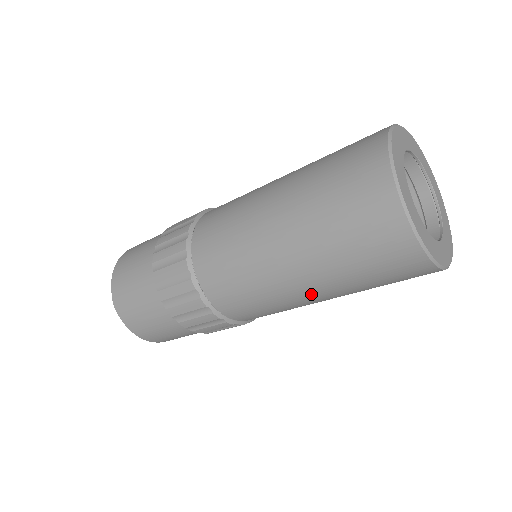
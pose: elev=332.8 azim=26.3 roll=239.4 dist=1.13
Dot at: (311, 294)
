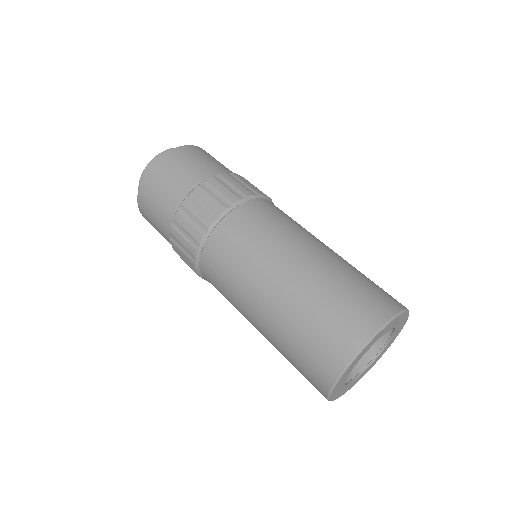
Dot at: (256, 327)
